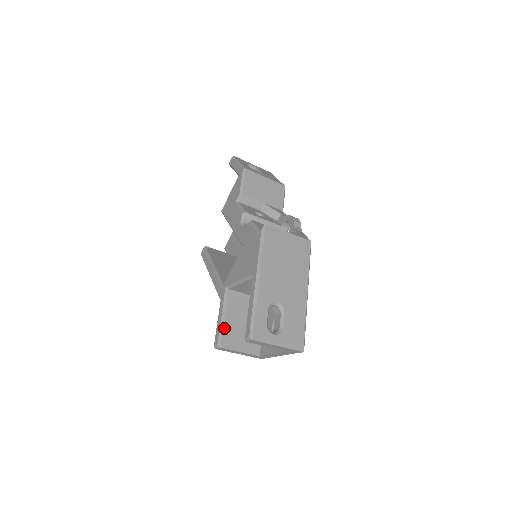
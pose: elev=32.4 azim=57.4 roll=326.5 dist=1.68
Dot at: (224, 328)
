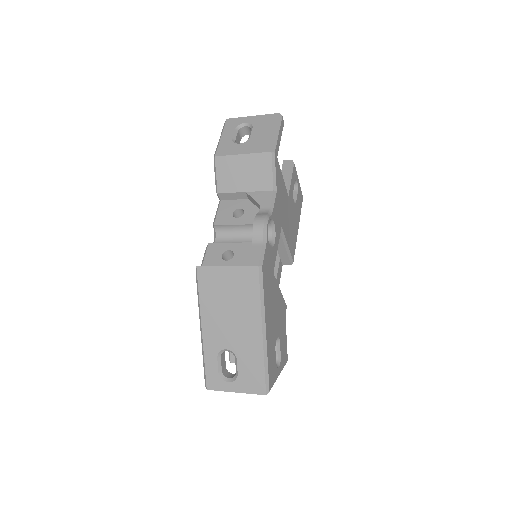
Dot at: occluded
